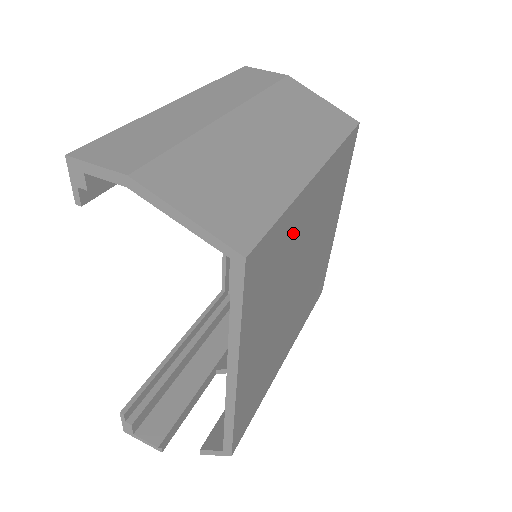
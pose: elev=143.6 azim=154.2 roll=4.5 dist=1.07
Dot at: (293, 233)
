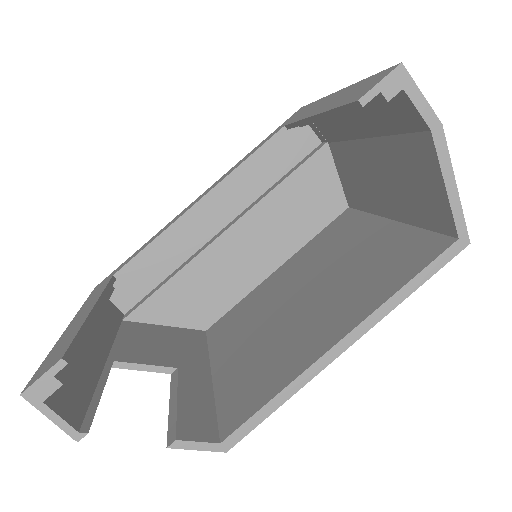
Dot at: occluded
